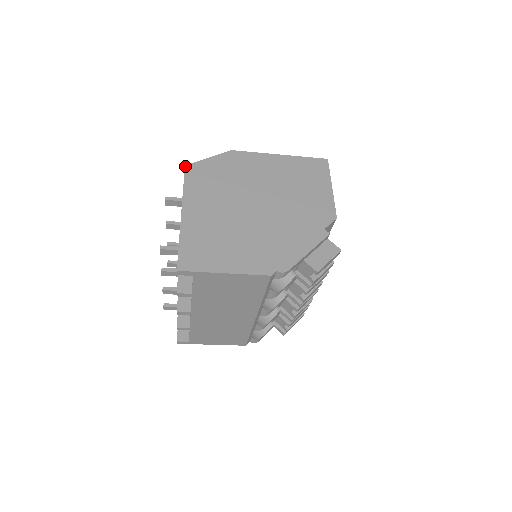
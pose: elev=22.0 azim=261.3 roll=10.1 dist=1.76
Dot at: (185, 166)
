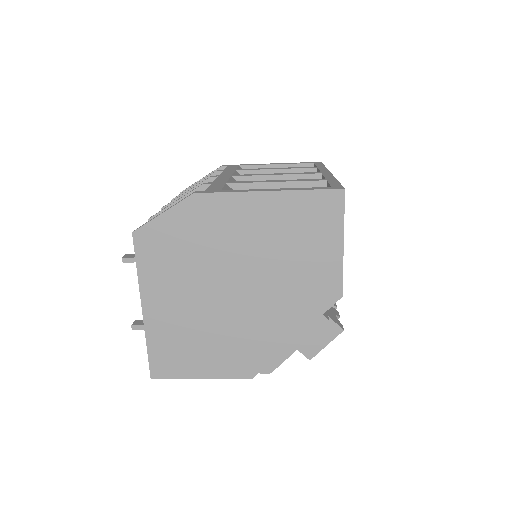
Dot at: (132, 234)
